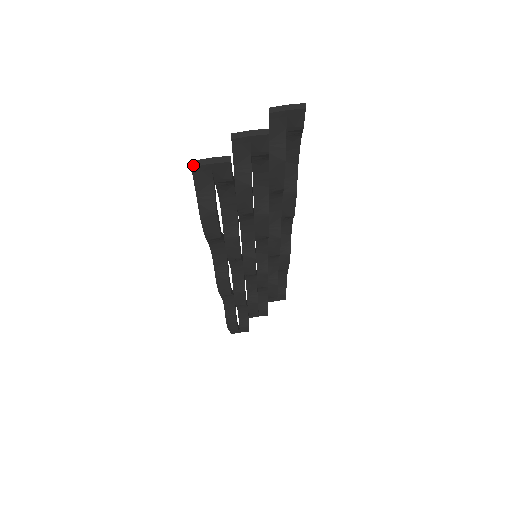
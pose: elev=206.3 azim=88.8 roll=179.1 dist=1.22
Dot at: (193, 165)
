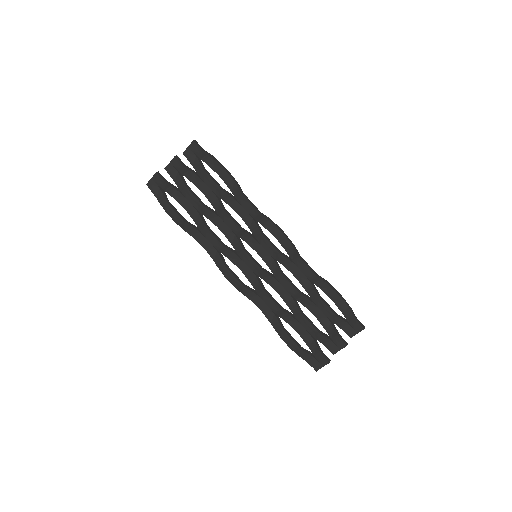
Dot at: (147, 184)
